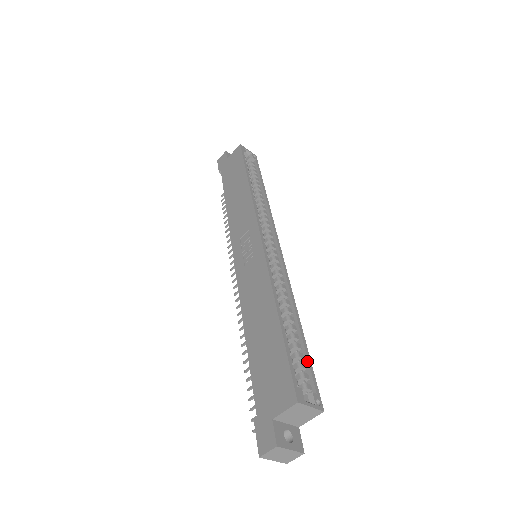
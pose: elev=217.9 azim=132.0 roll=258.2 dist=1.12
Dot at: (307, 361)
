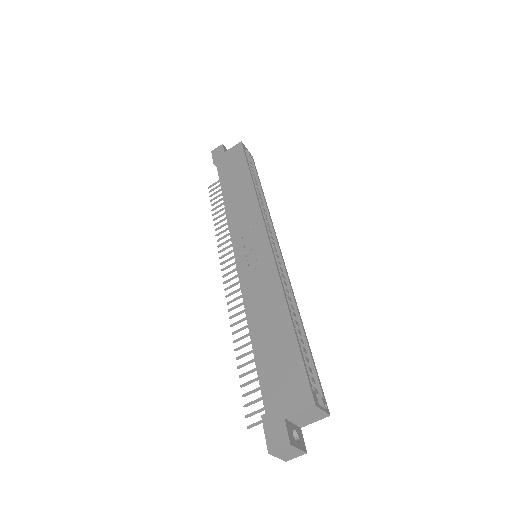
Dot at: (313, 366)
